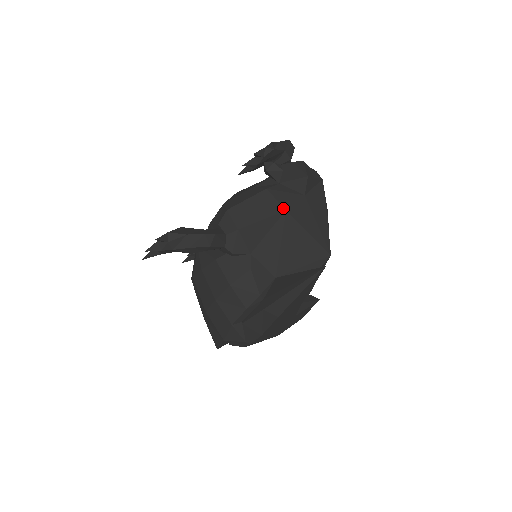
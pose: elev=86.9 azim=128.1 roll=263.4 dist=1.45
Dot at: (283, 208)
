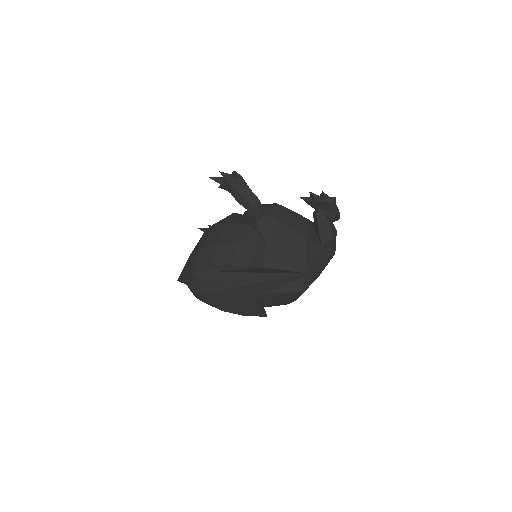
Dot at: (307, 236)
